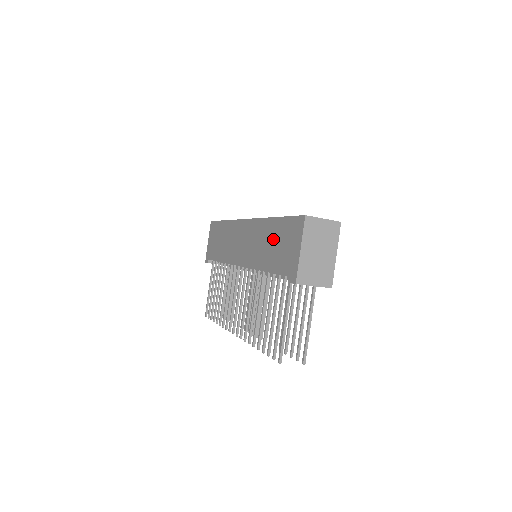
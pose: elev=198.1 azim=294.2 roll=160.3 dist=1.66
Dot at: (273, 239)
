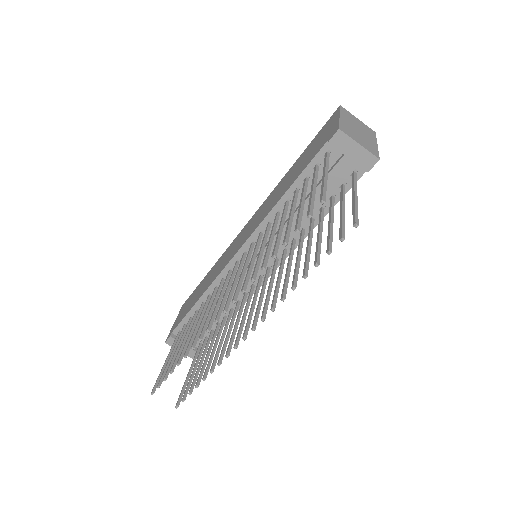
Dot at: (294, 169)
